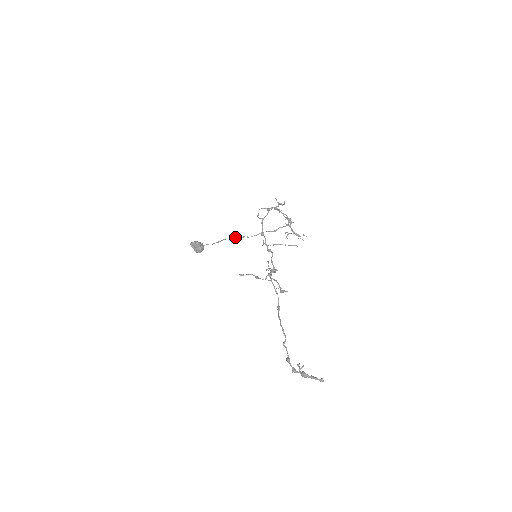
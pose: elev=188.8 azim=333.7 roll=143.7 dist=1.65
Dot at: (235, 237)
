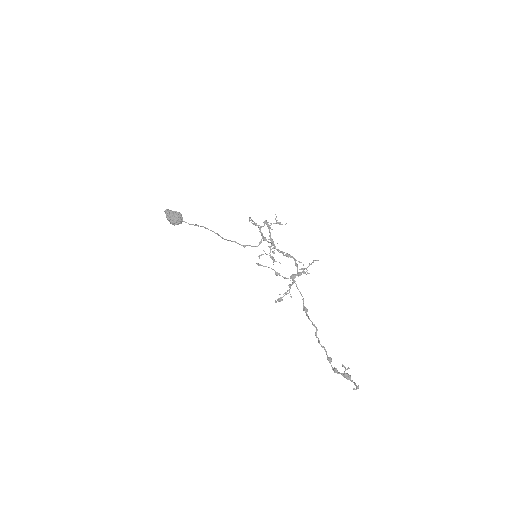
Dot at: occluded
